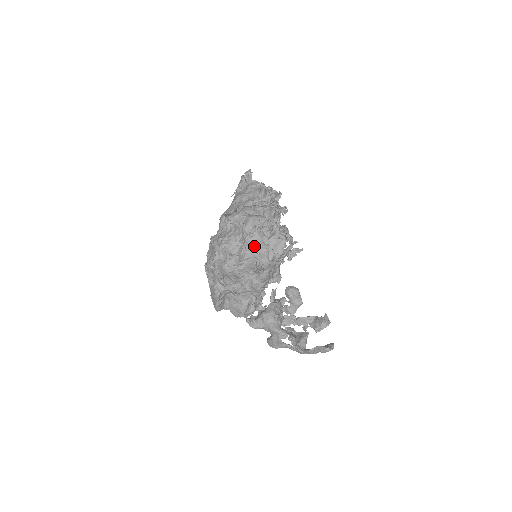
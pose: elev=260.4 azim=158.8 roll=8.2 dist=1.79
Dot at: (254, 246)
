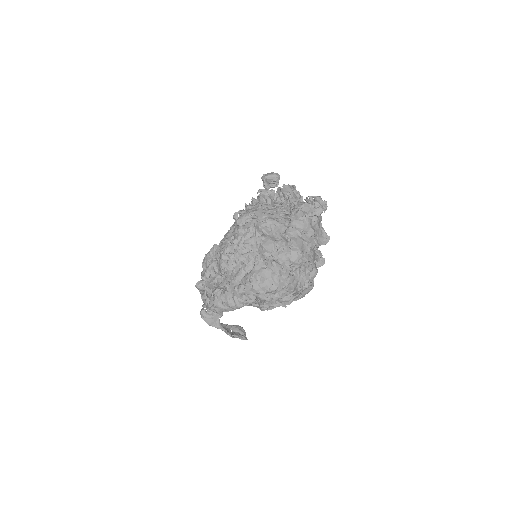
Dot at: occluded
